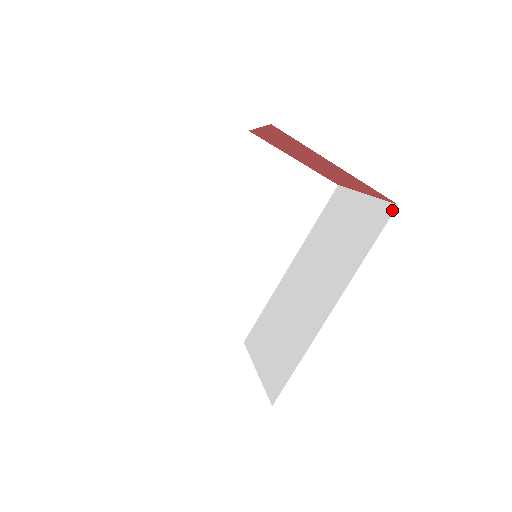
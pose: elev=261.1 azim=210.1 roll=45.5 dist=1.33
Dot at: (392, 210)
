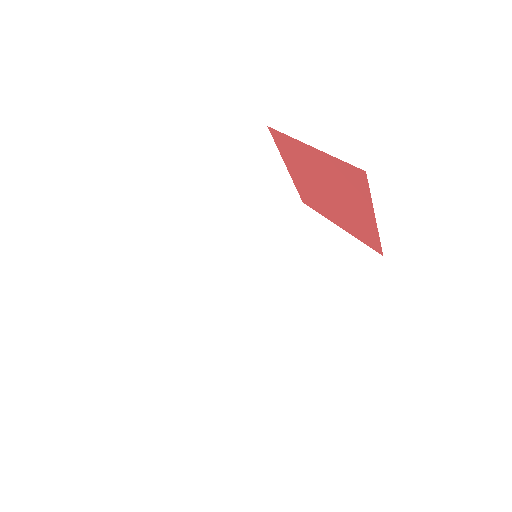
Dot at: (377, 258)
